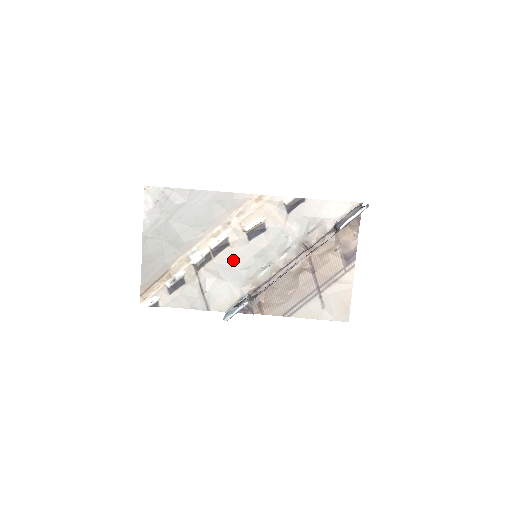
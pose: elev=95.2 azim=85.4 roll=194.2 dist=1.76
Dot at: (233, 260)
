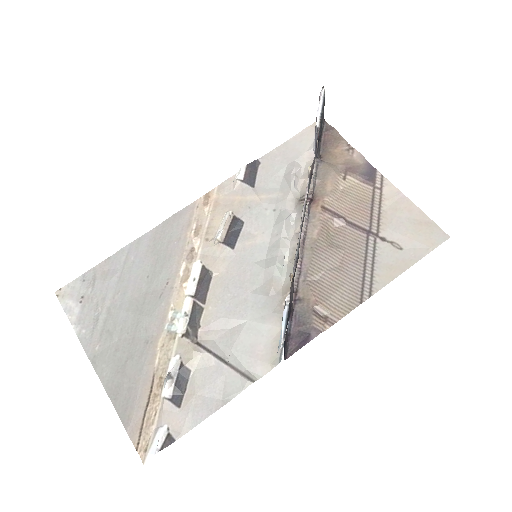
Dot at: (232, 287)
